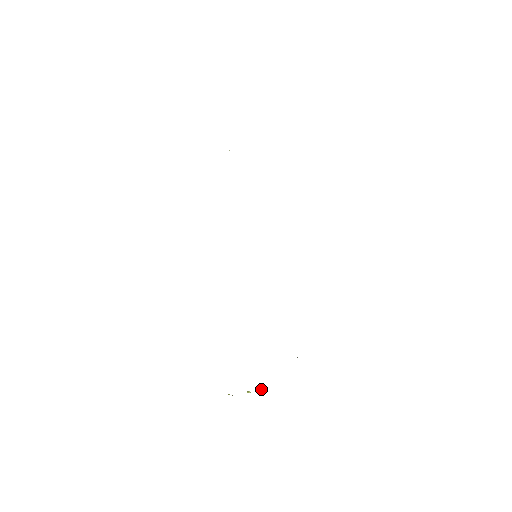
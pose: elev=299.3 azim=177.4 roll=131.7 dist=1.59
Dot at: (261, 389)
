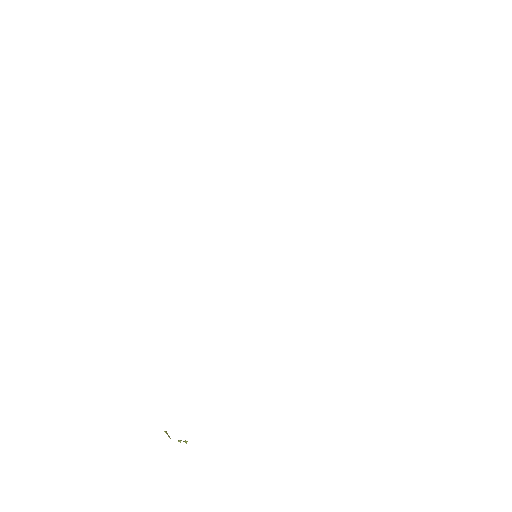
Dot at: (184, 441)
